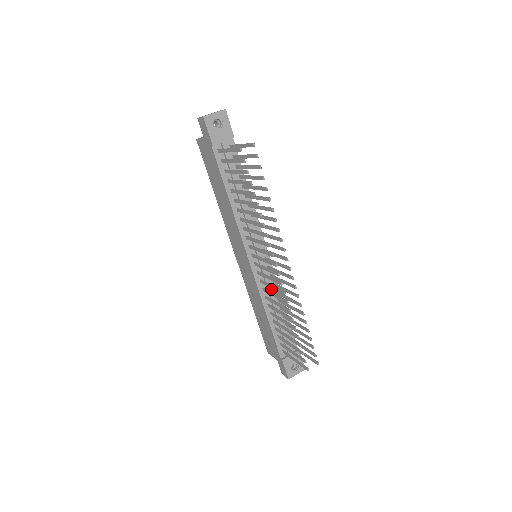
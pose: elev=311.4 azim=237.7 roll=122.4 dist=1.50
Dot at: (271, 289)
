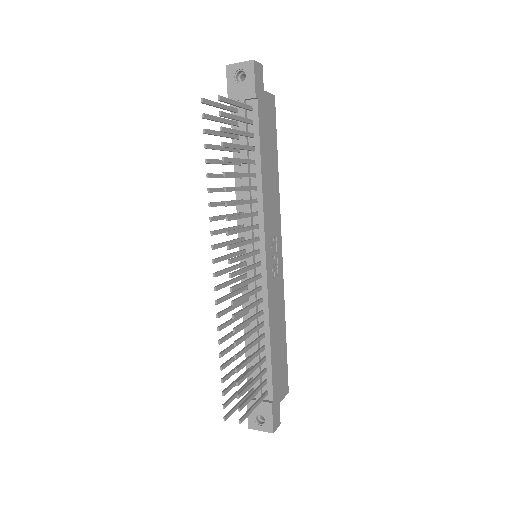
Dot at: occluded
